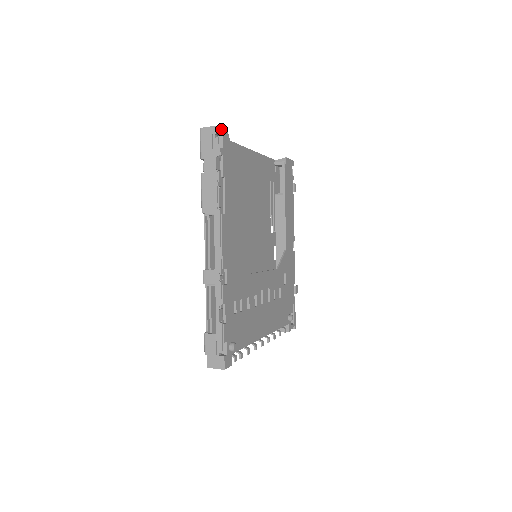
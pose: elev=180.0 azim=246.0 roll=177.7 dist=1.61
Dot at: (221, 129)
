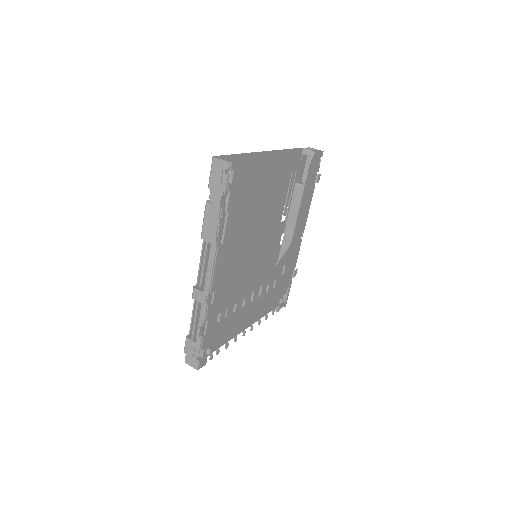
Dot at: (233, 165)
